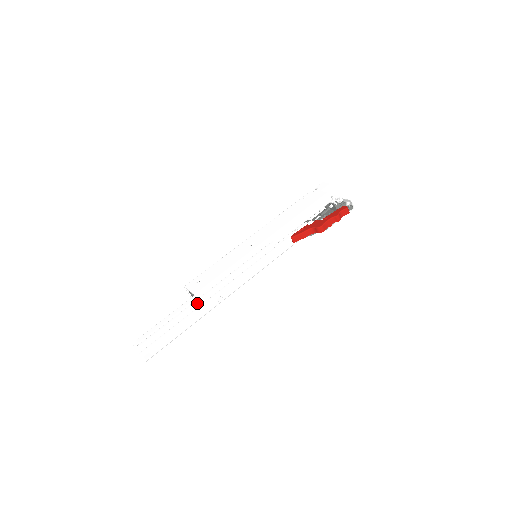
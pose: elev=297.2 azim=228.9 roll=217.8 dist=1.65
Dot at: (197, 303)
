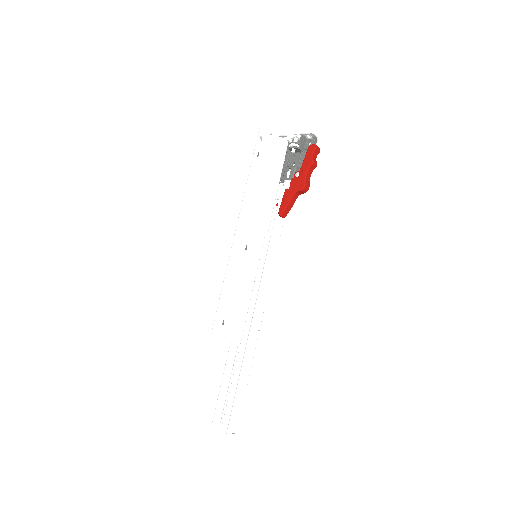
Dot at: (242, 350)
